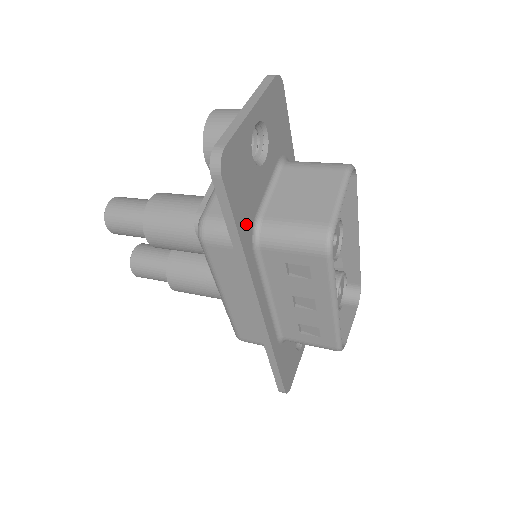
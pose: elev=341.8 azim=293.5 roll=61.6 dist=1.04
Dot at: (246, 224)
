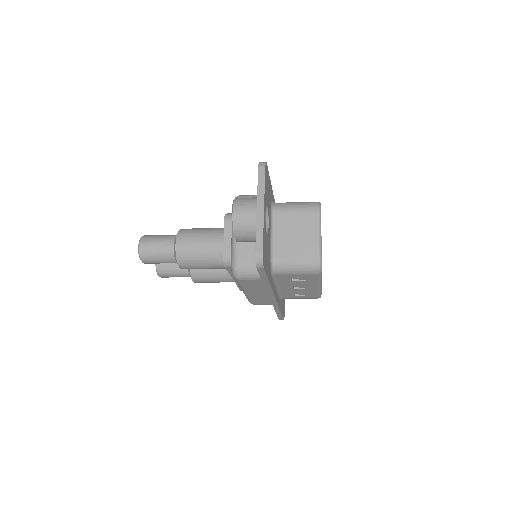
Dot at: (269, 271)
